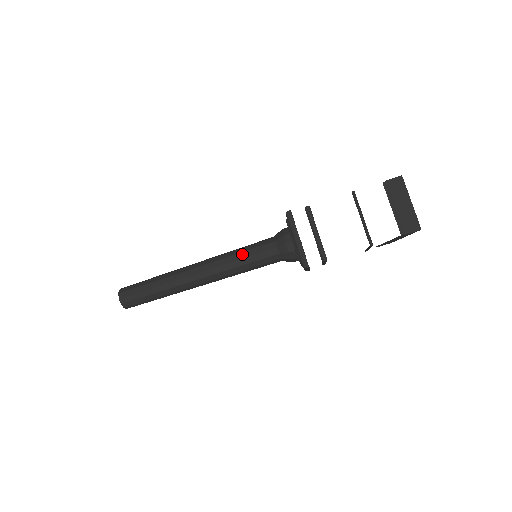
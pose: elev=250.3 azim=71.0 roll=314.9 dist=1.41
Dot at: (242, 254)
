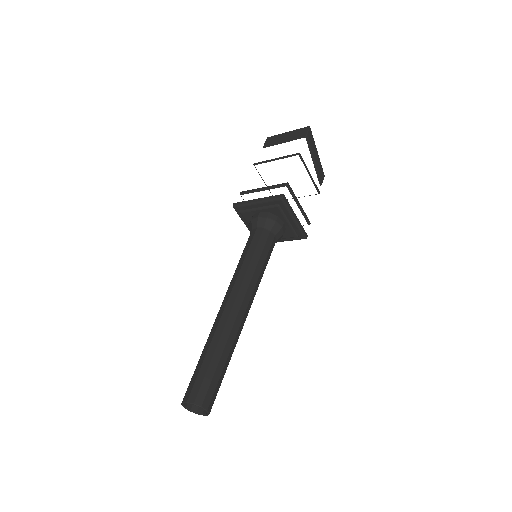
Dot at: (242, 258)
